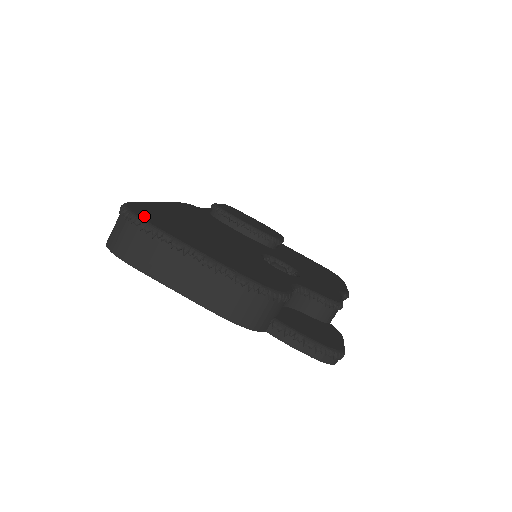
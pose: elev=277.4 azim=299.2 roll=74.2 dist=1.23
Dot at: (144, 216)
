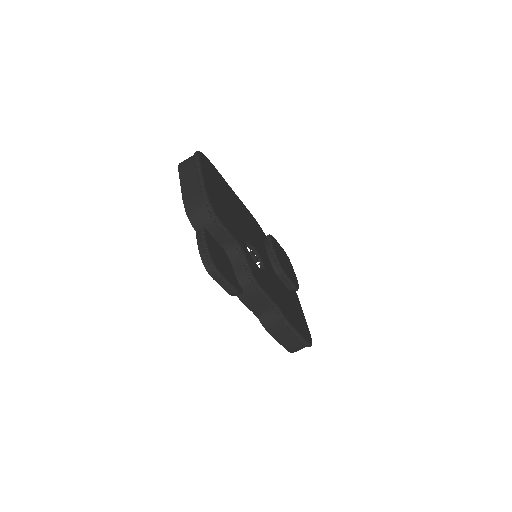
Dot at: (203, 158)
